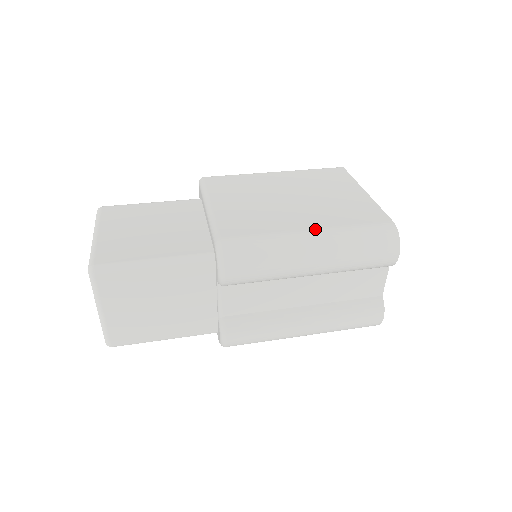
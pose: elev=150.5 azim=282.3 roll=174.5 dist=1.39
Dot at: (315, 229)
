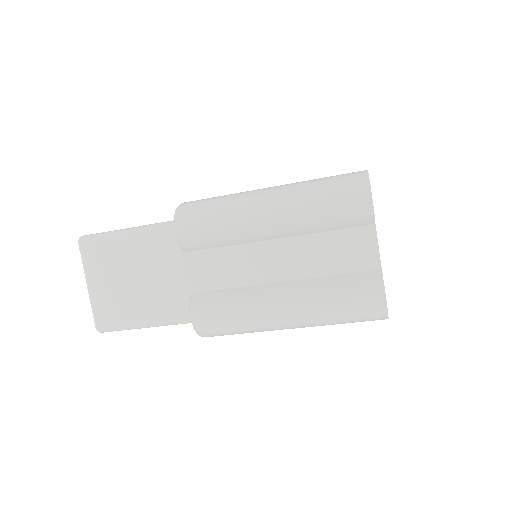
Dot at: (276, 186)
